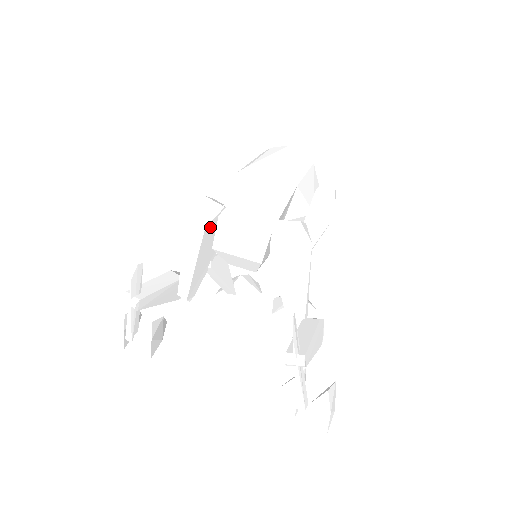
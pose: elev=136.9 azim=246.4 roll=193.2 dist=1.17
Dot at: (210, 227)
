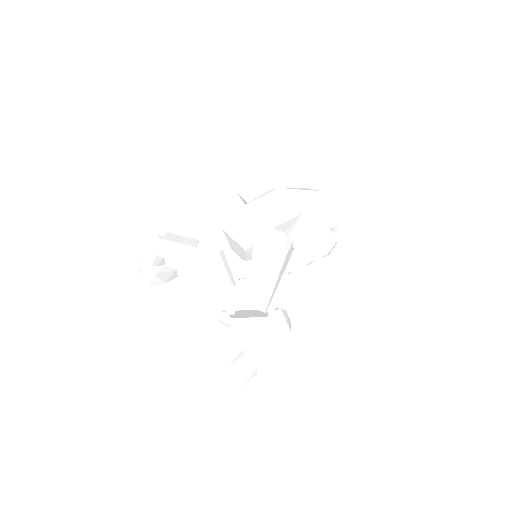
Dot at: (228, 213)
